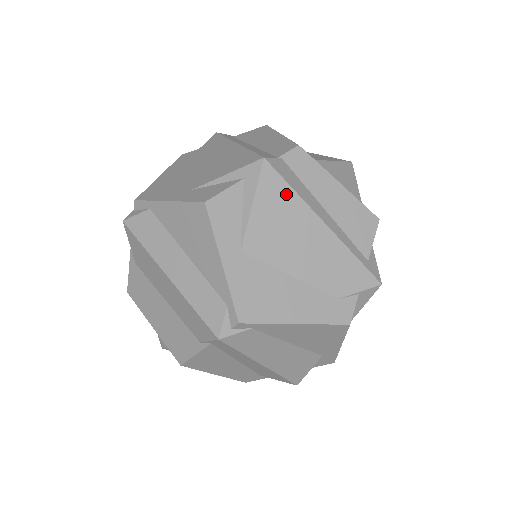
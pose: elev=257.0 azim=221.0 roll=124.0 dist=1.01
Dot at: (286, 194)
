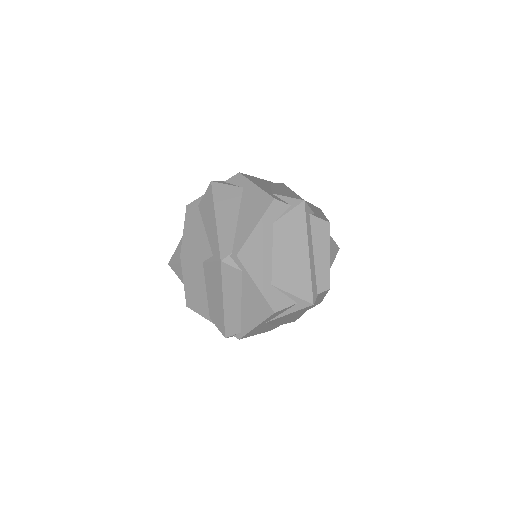
Dot at: (304, 310)
